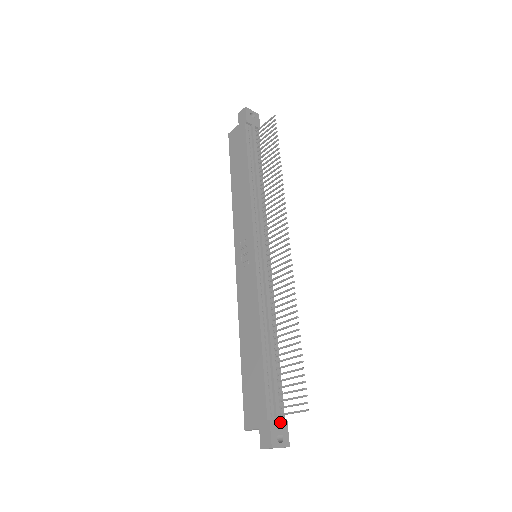
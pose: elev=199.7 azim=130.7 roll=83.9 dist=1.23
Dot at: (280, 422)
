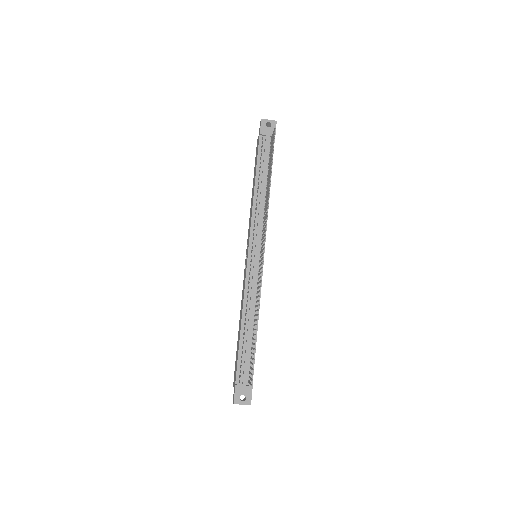
Dot at: (245, 387)
